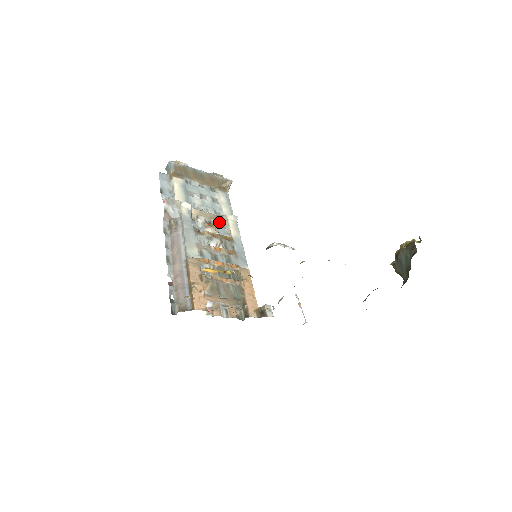
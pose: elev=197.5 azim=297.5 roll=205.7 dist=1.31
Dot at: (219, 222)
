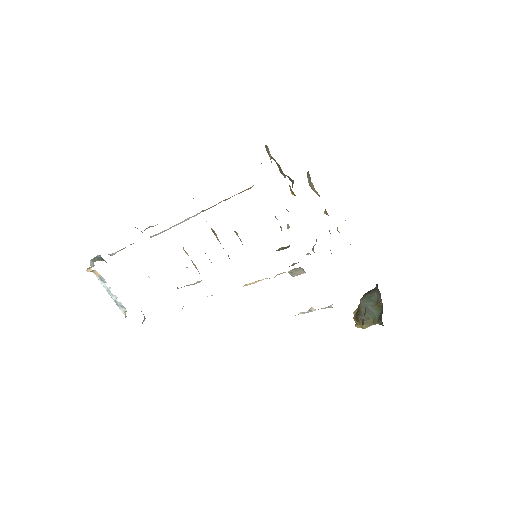
Dot at: occluded
